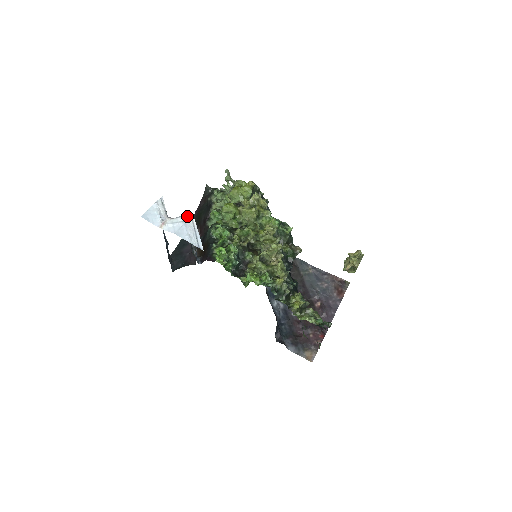
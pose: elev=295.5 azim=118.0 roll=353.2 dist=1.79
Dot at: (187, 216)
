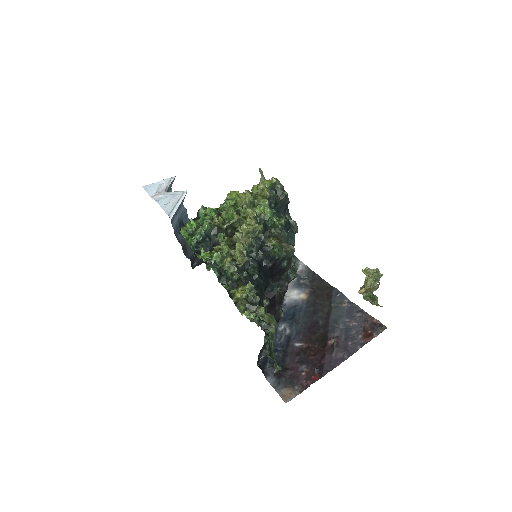
Dot at: (180, 191)
